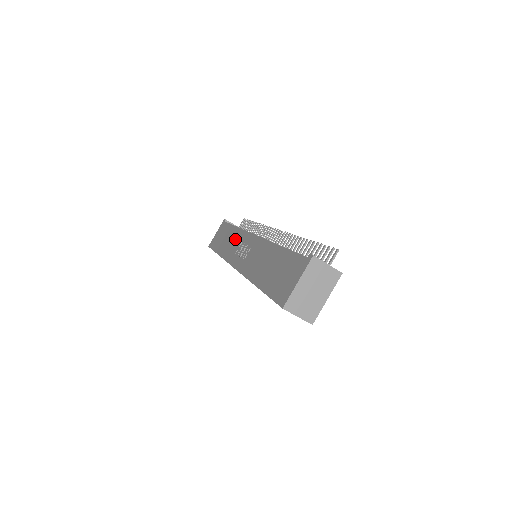
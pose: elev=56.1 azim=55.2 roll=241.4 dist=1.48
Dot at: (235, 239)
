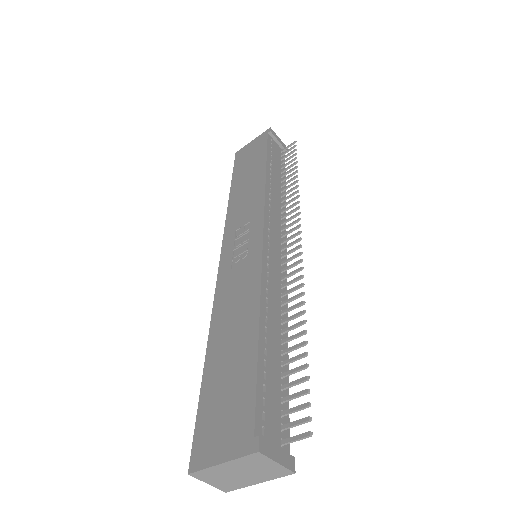
Dot at: (251, 199)
